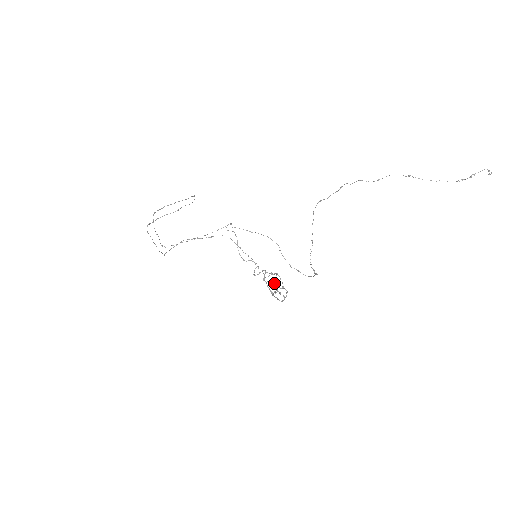
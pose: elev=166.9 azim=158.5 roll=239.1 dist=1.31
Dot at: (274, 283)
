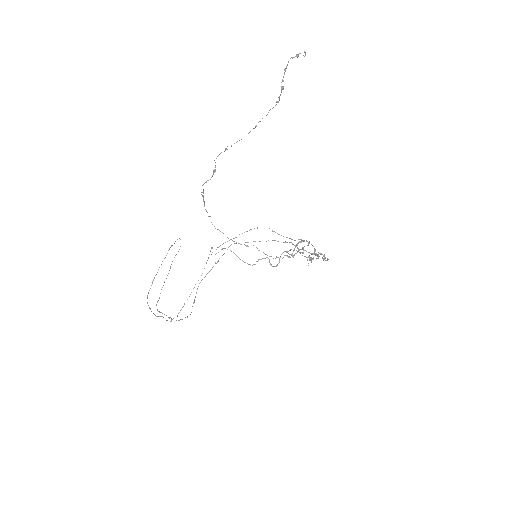
Dot at: (302, 255)
